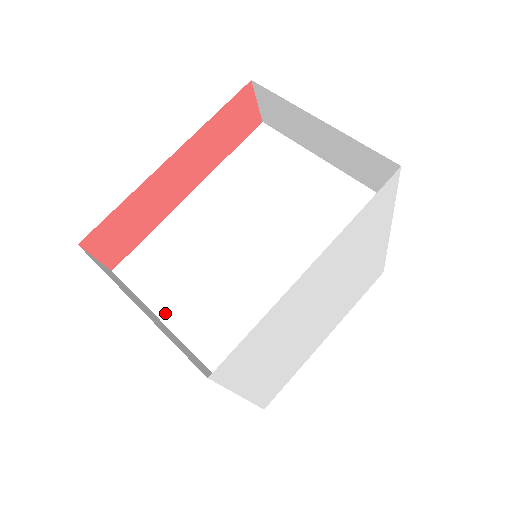
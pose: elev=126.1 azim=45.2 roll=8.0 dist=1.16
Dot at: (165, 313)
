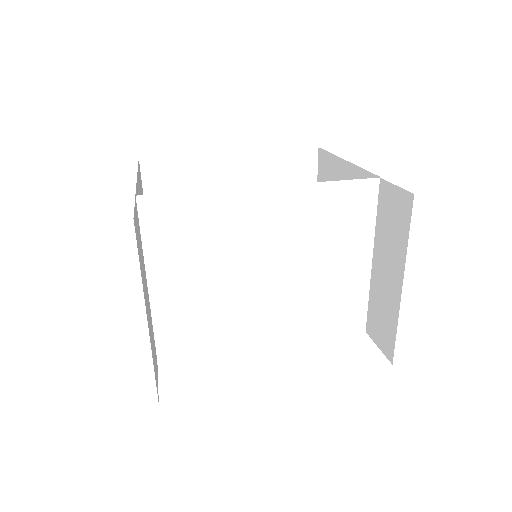
Dot at: (155, 276)
